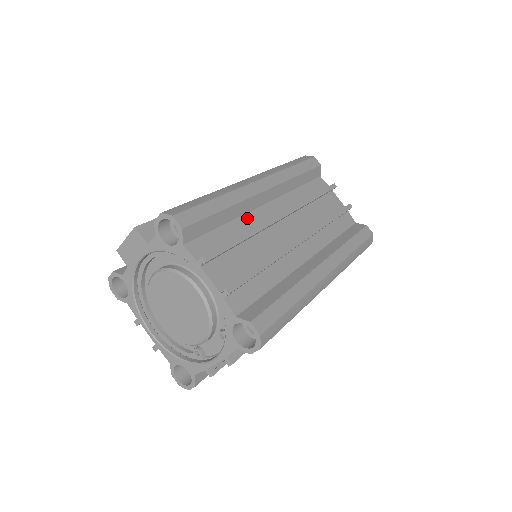
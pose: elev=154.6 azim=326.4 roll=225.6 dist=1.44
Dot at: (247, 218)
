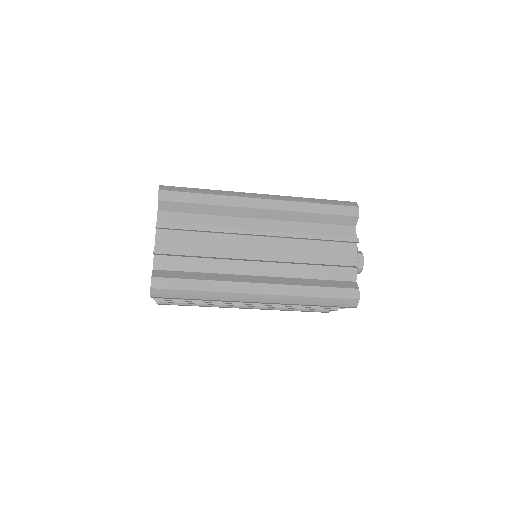
Dot at: occluded
